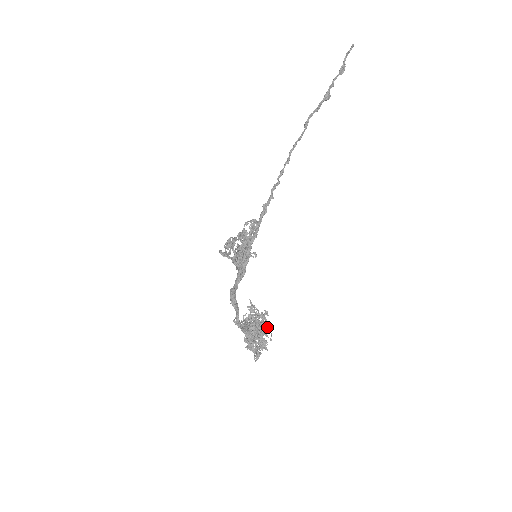
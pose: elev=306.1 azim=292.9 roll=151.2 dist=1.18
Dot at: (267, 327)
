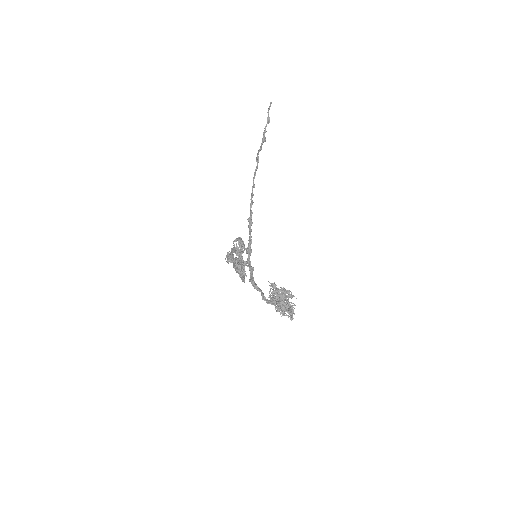
Dot at: (291, 293)
